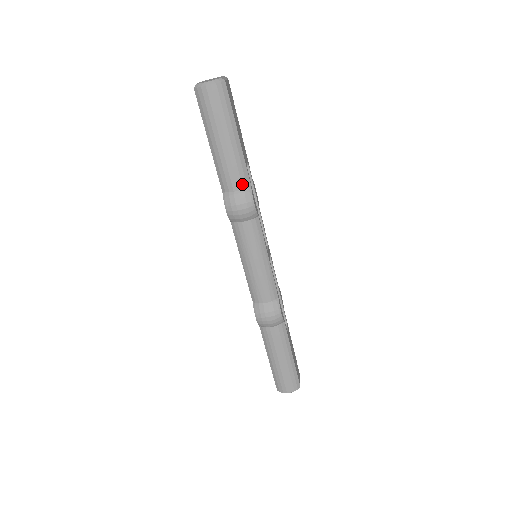
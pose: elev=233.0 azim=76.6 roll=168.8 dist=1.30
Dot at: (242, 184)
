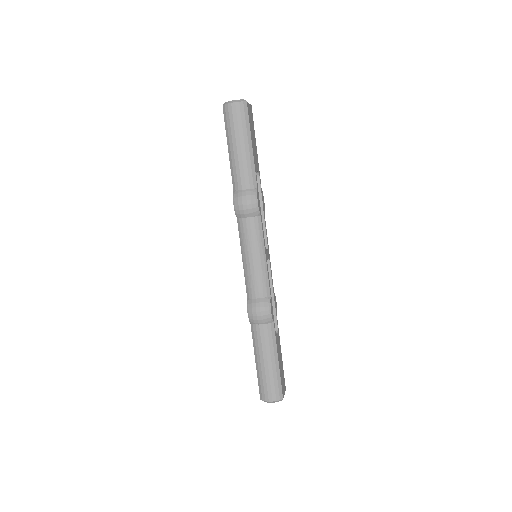
Dot at: (250, 184)
